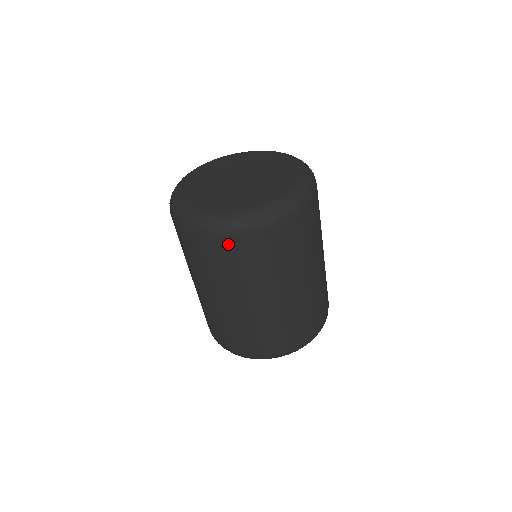
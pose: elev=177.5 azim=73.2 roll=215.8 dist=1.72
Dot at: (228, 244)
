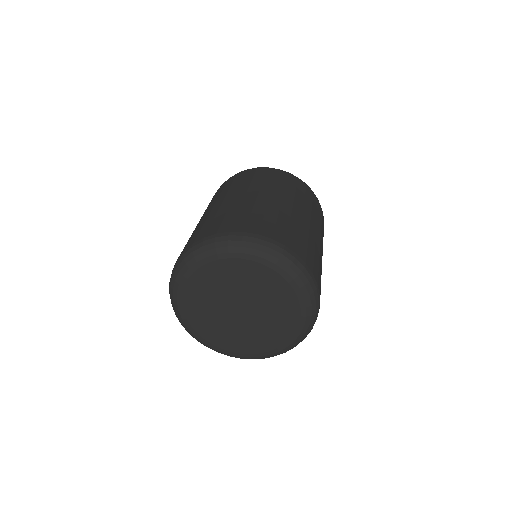
Dot at: occluded
